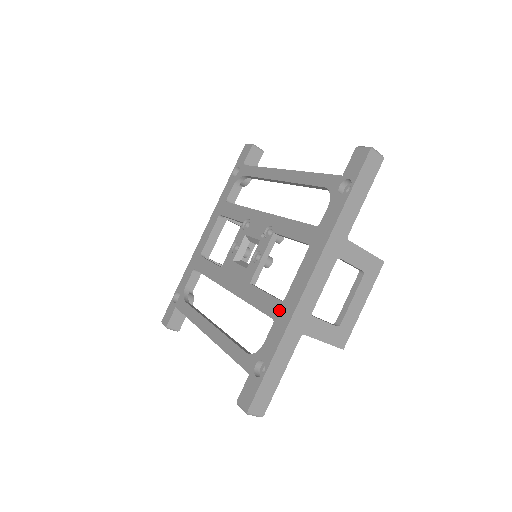
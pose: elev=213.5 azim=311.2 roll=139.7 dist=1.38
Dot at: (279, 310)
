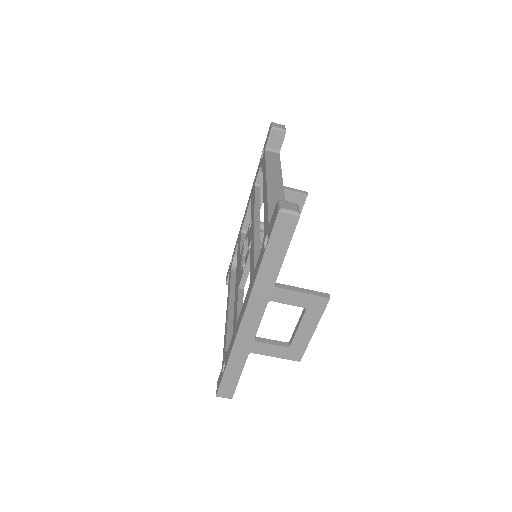
Dot at: (234, 330)
